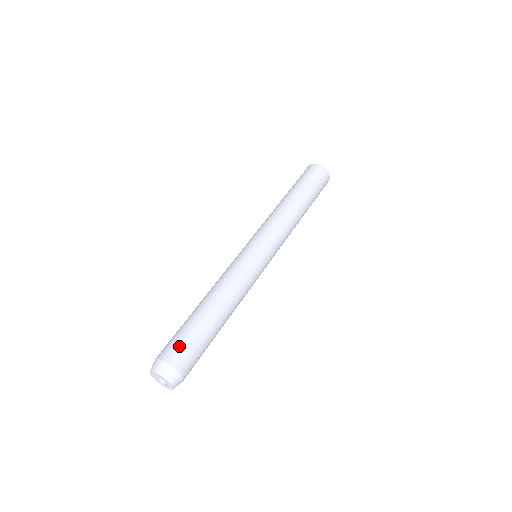
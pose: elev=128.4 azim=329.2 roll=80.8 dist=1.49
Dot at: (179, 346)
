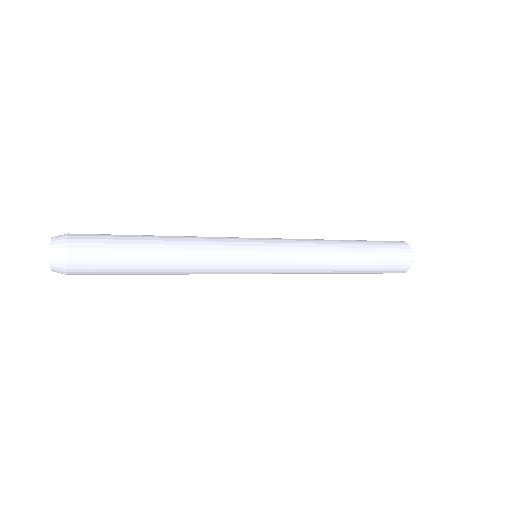
Dot at: (93, 240)
